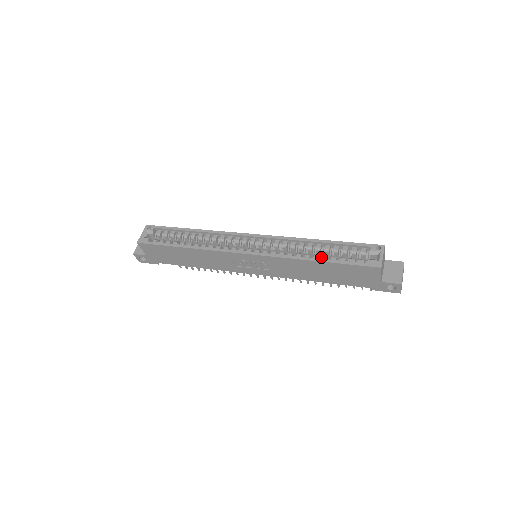
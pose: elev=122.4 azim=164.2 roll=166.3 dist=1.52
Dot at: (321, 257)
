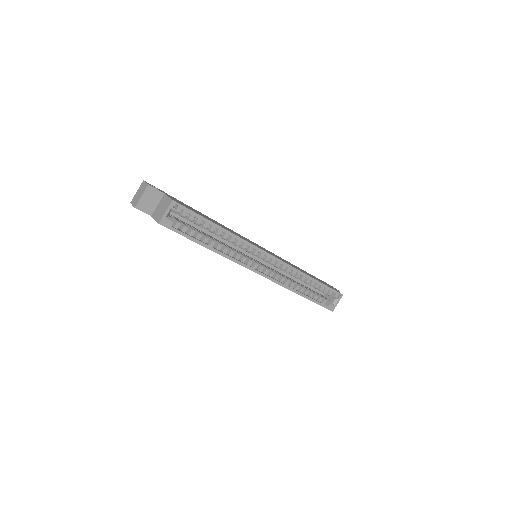
Dot at: occluded
